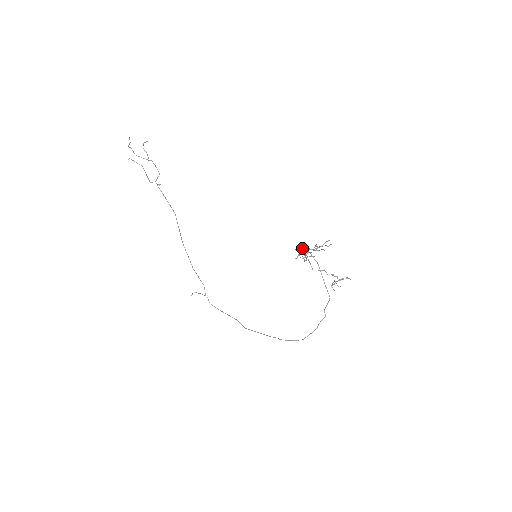
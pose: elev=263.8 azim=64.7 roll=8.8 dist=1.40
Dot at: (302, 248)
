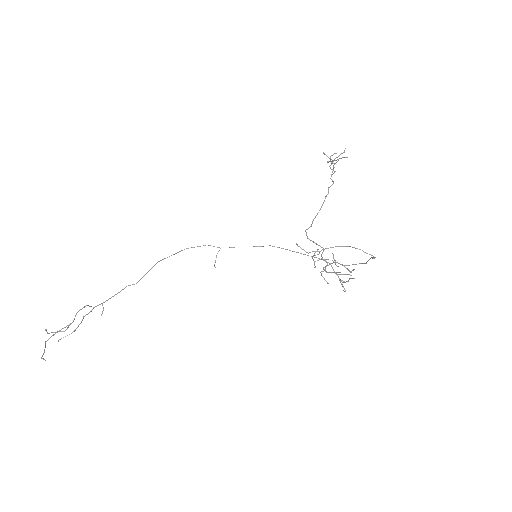
Dot at: occluded
